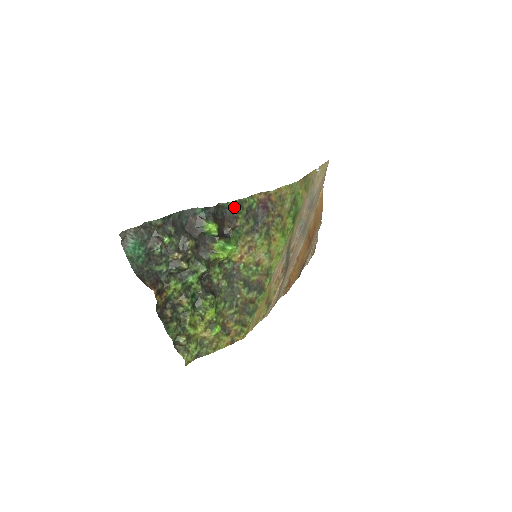
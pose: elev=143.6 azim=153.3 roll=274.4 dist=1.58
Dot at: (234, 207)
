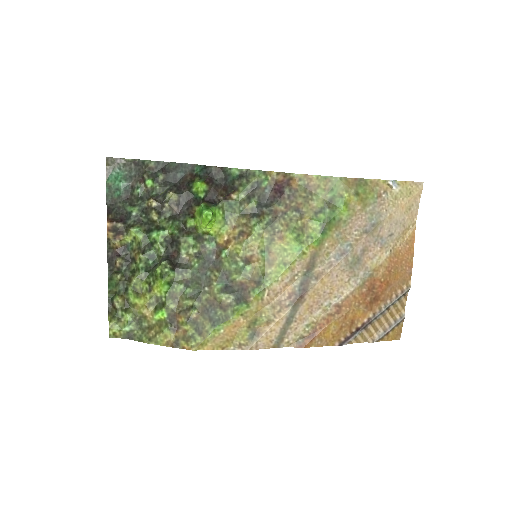
Dot at: (238, 177)
